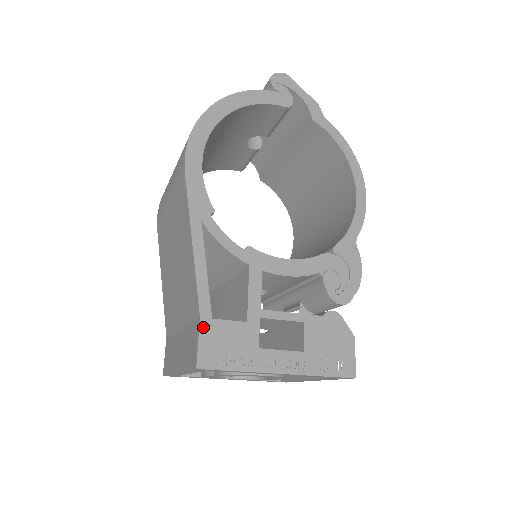
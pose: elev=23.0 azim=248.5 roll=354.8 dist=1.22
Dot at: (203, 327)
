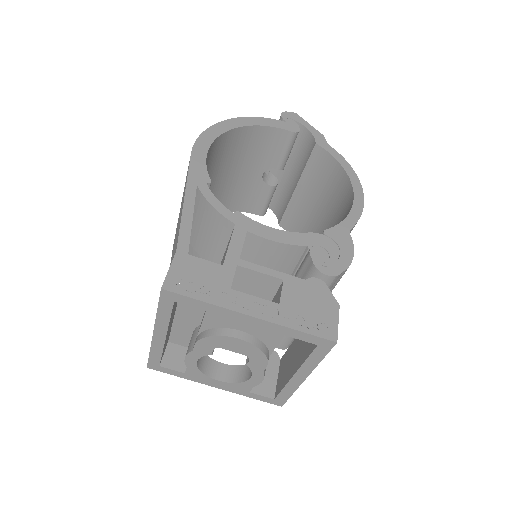
Dot at: (177, 258)
